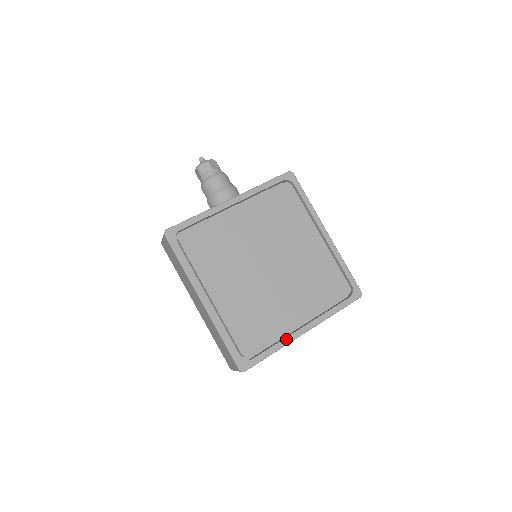
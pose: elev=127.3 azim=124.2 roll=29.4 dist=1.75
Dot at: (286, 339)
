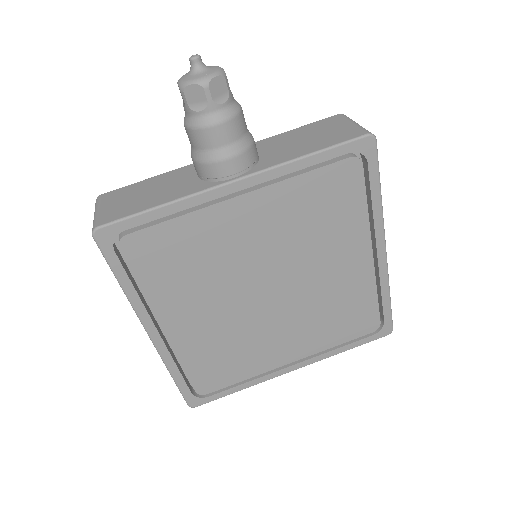
Dot at: (263, 378)
